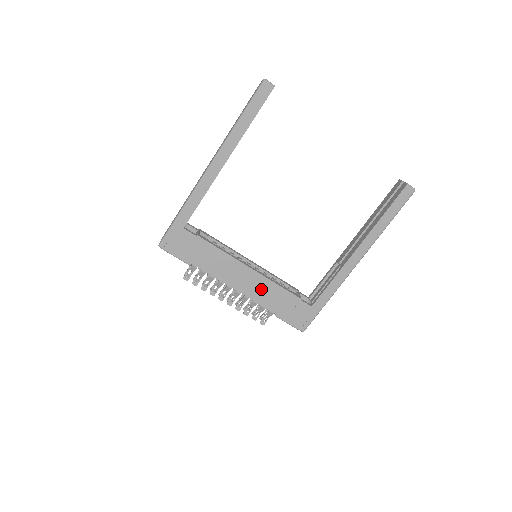
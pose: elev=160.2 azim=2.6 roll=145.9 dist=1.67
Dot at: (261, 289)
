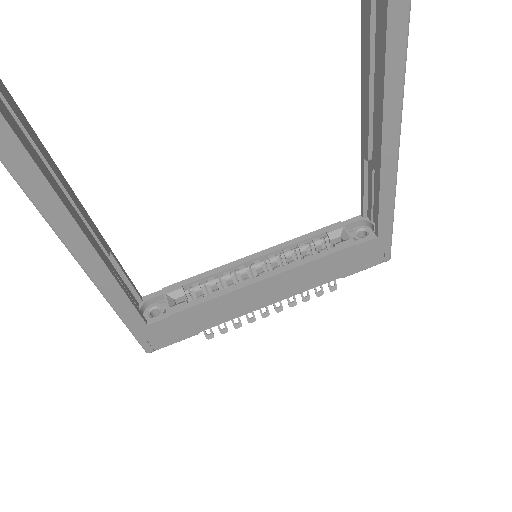
Dot at: (299, 280)
